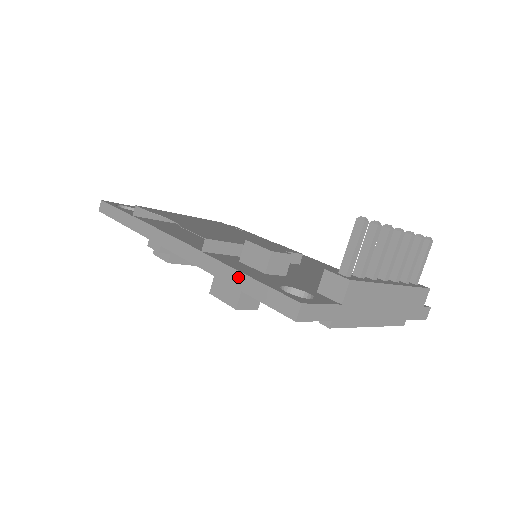
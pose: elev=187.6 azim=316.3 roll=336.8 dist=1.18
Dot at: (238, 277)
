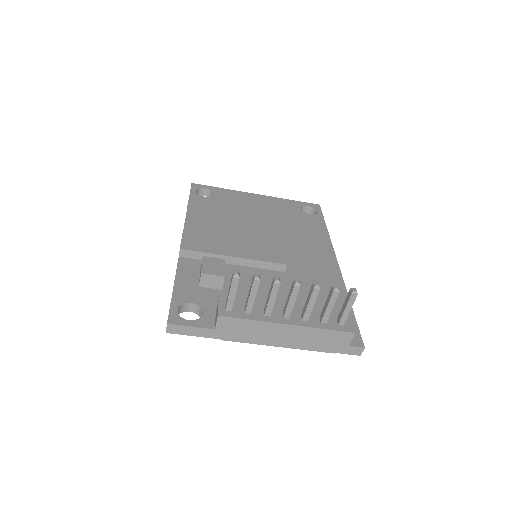
Dot at: (173, 286)
